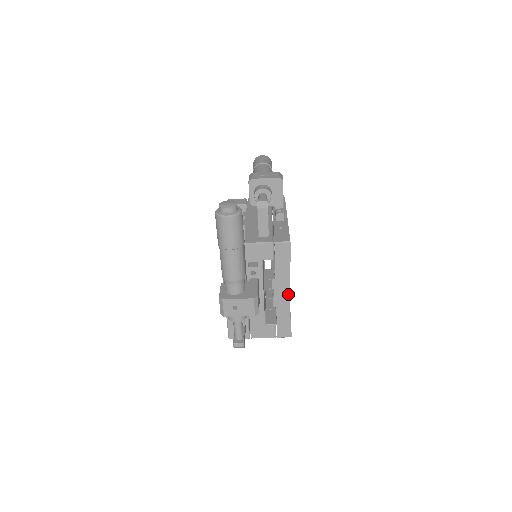
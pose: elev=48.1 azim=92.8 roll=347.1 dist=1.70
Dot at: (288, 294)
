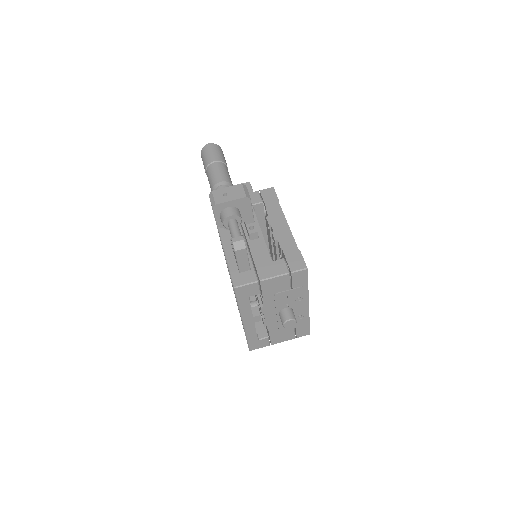
Dot at: (286, 226)
